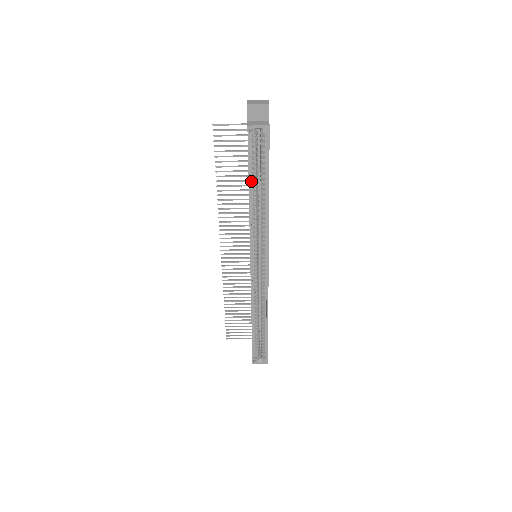
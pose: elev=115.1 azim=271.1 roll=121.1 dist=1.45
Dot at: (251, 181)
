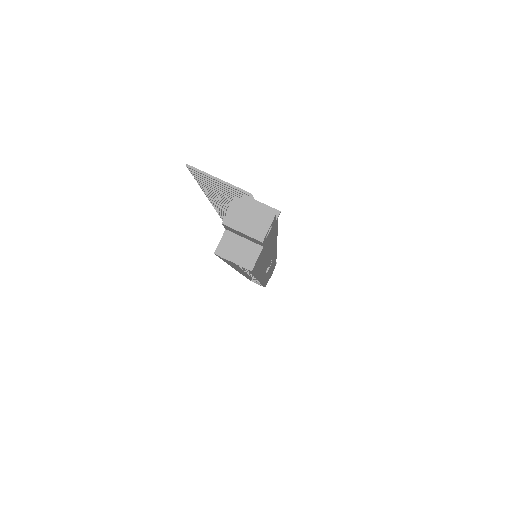
Dot at: occluded
